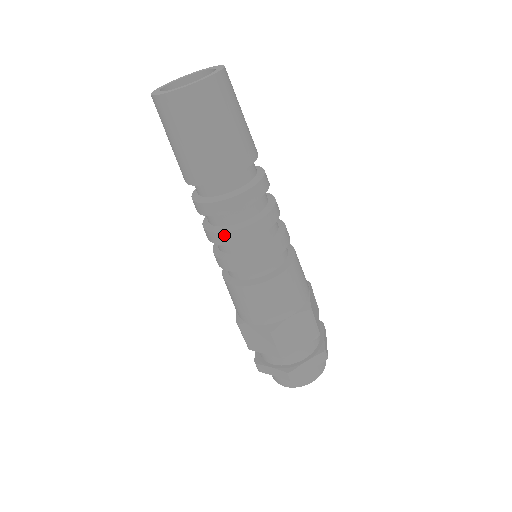
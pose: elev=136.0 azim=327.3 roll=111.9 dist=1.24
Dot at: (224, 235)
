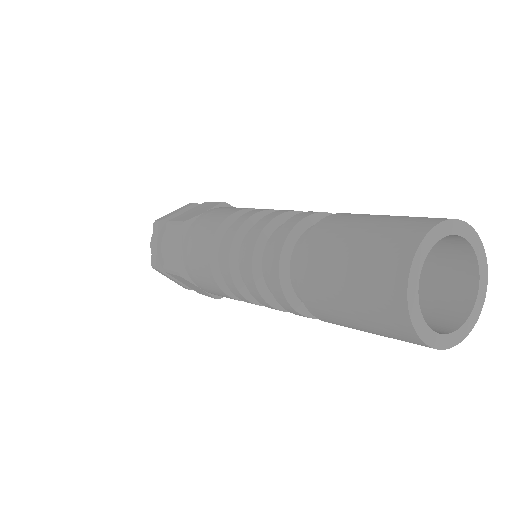
Dot at: occluded
